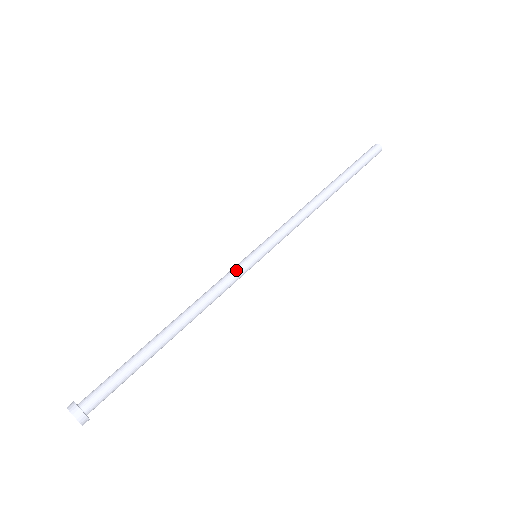
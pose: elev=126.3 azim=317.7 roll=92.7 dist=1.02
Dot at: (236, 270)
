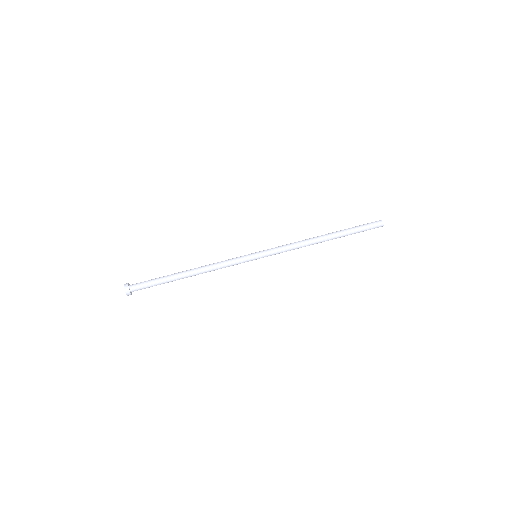
Dot at: (238, 257)
